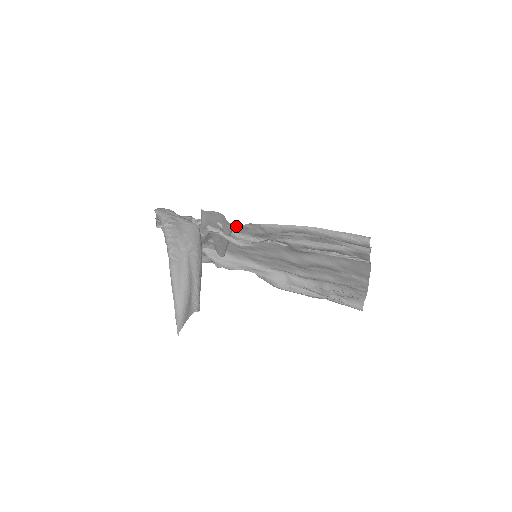
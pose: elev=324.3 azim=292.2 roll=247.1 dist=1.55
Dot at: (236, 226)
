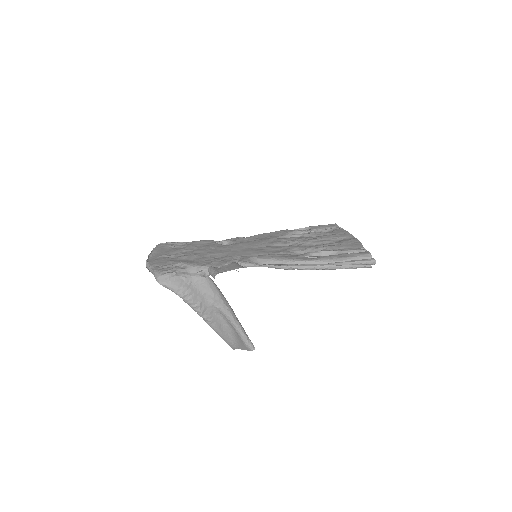
Dot at: (244, 265)
